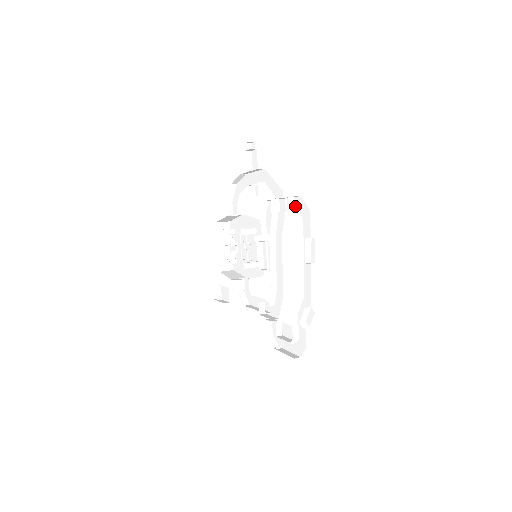
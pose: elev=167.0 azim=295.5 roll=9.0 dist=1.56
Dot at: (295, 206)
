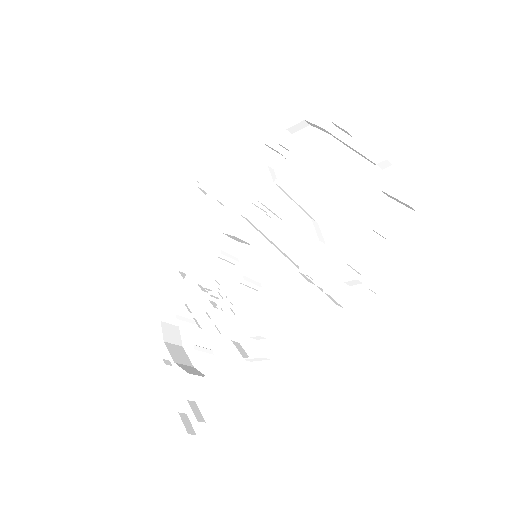
Dot at: (289, 149)
